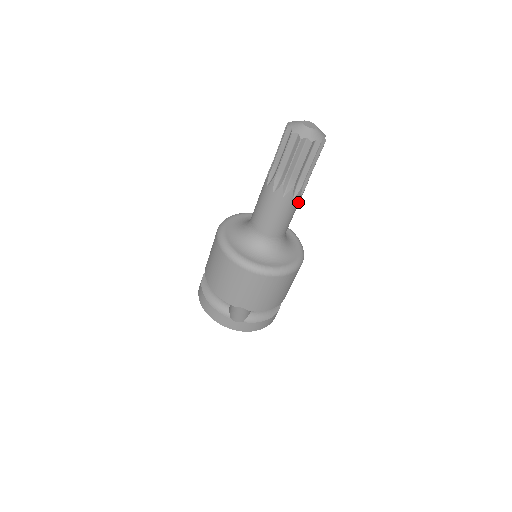
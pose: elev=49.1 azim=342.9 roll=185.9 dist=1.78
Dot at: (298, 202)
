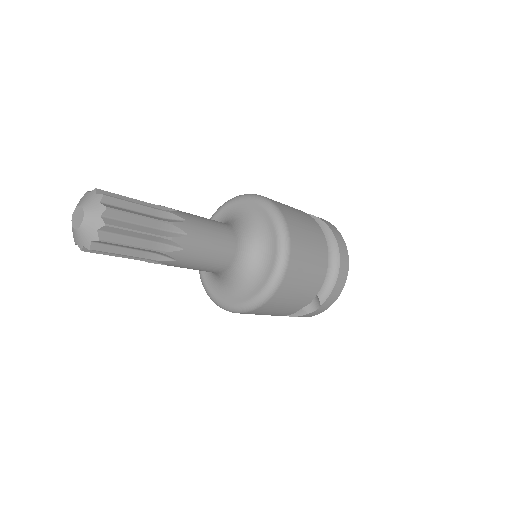
Dot at: (194, 234)
